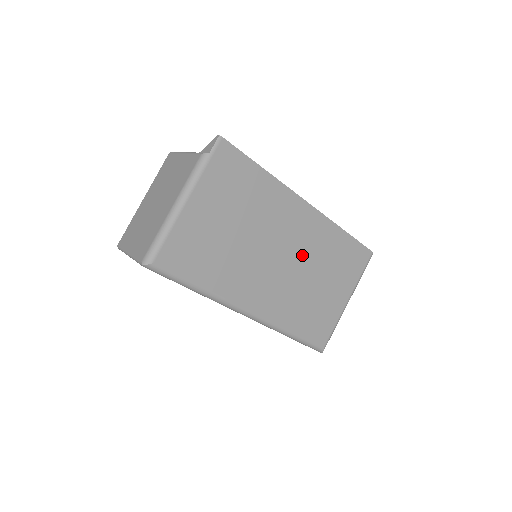
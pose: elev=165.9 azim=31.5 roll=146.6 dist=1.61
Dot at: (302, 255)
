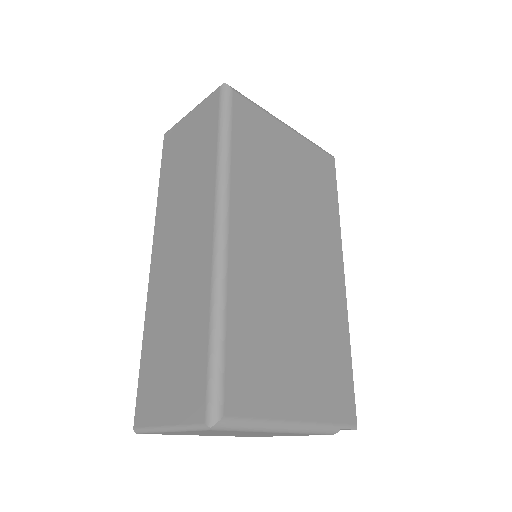
Dot at: (307, 290)
